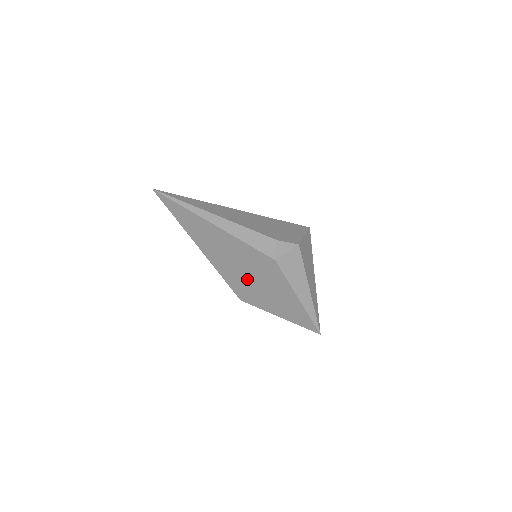
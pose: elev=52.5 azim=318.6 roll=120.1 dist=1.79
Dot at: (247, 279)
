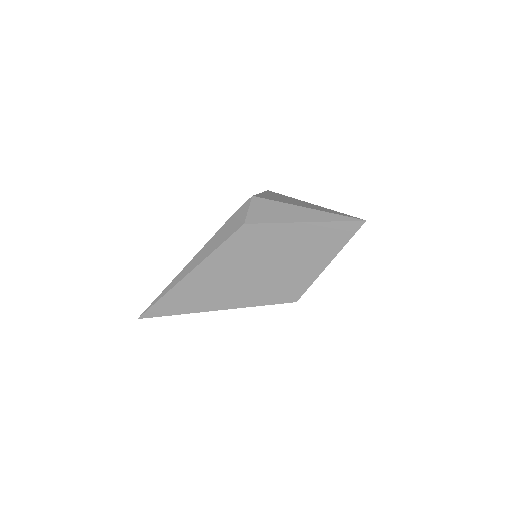
Dot at: (266, 275)
